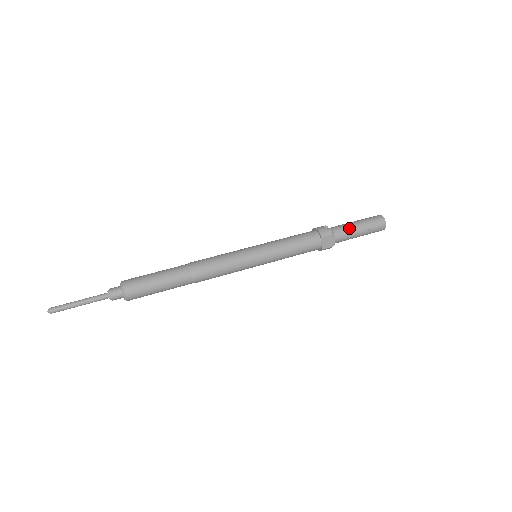
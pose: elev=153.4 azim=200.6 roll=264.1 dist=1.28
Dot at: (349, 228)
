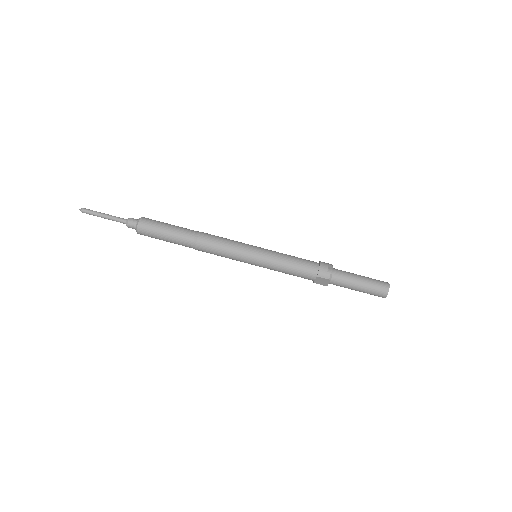
Dot at: (349, 281)
